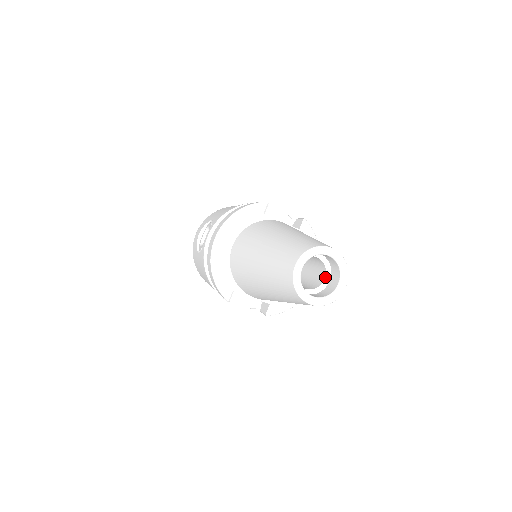
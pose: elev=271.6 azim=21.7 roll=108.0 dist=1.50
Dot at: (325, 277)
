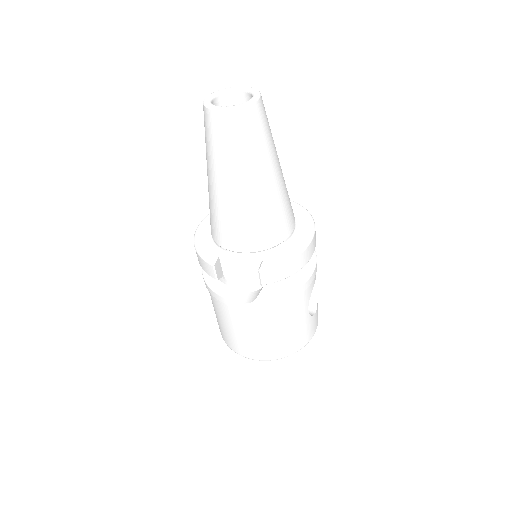
Dot at: occluded
